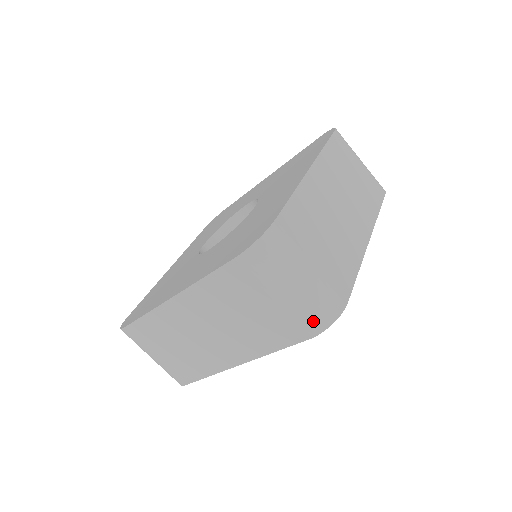
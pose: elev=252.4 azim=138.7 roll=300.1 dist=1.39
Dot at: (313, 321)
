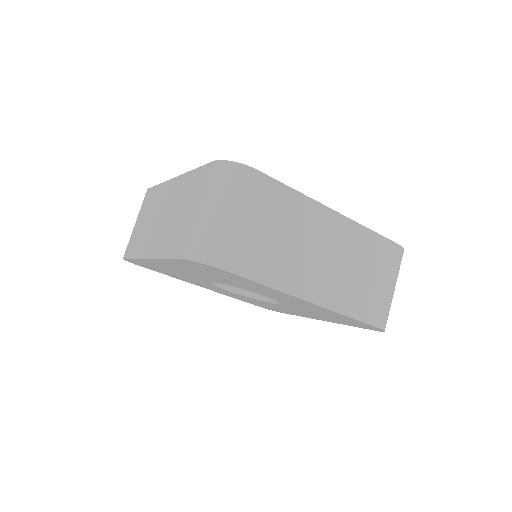
Dot at: (194, 246)
